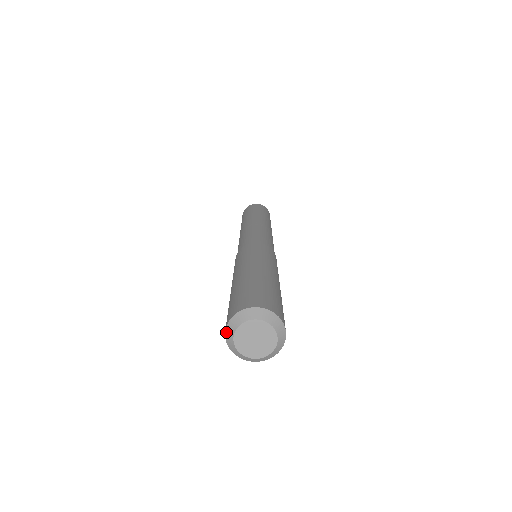
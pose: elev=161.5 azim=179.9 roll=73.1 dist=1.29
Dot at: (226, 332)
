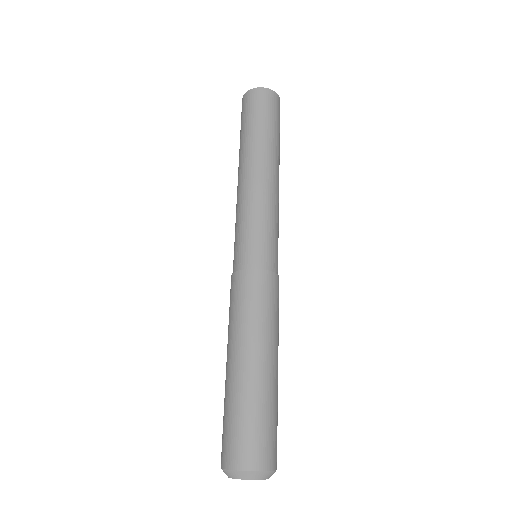
Dot at: occluded
